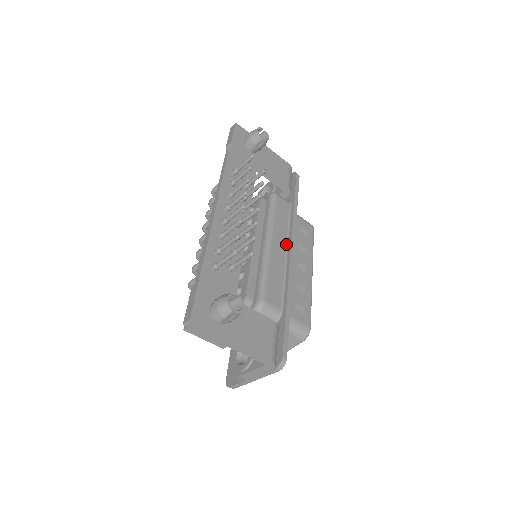
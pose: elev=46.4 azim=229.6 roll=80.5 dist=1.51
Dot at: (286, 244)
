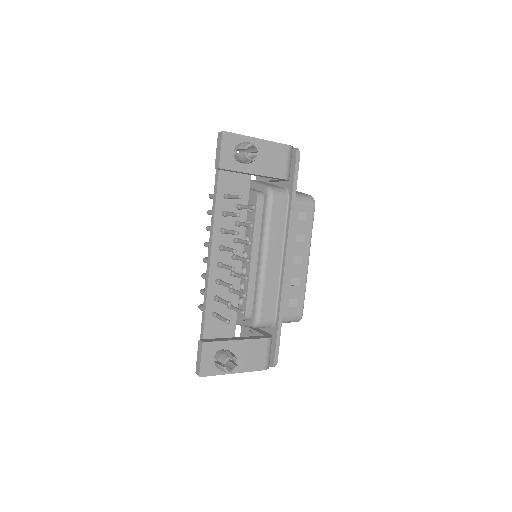
Dot at: (282, 250)
